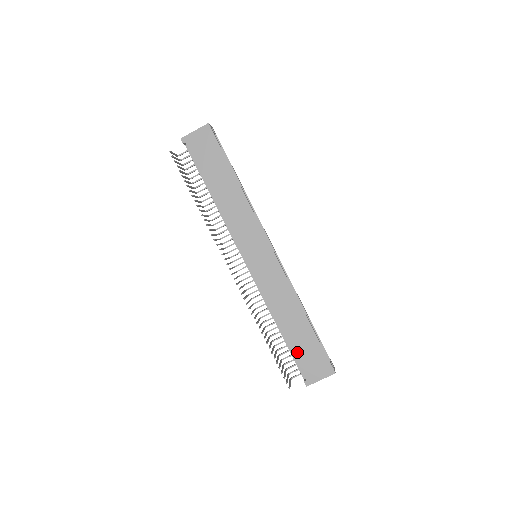
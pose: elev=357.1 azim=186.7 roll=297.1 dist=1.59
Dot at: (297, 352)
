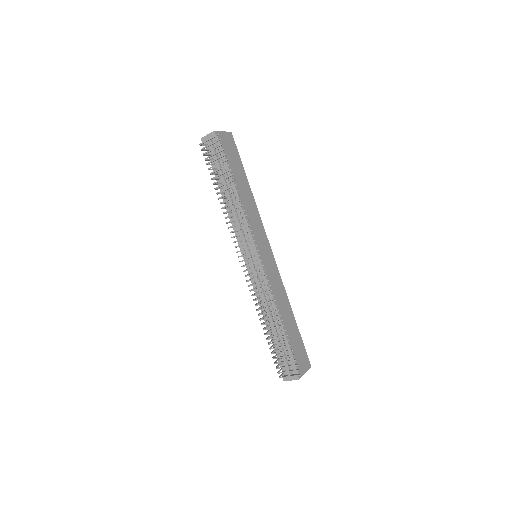
Dot at: (292, 346)
